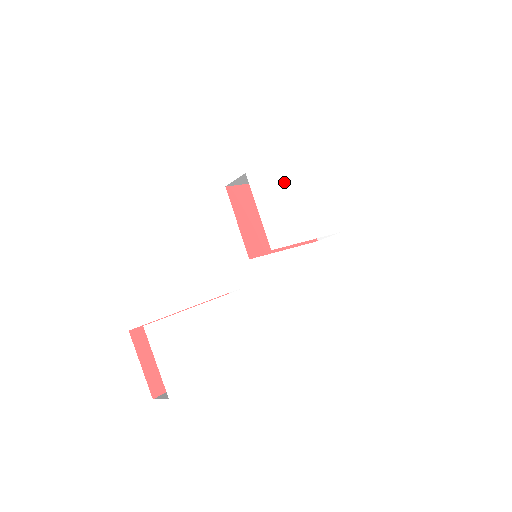
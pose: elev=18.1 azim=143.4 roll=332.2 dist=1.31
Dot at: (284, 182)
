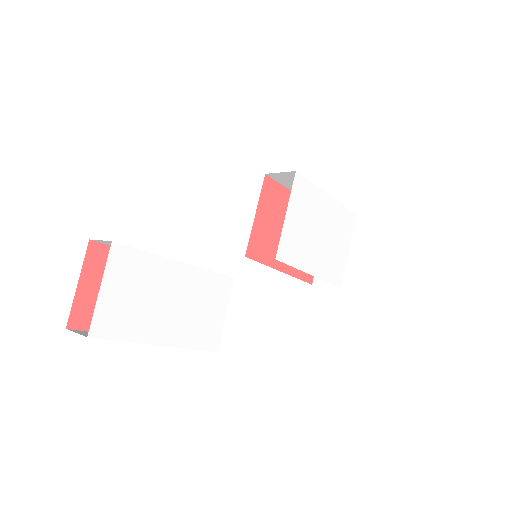
Dot at: (322, 206)
